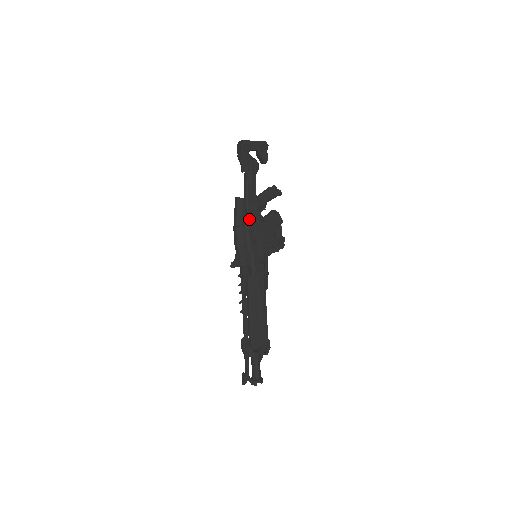
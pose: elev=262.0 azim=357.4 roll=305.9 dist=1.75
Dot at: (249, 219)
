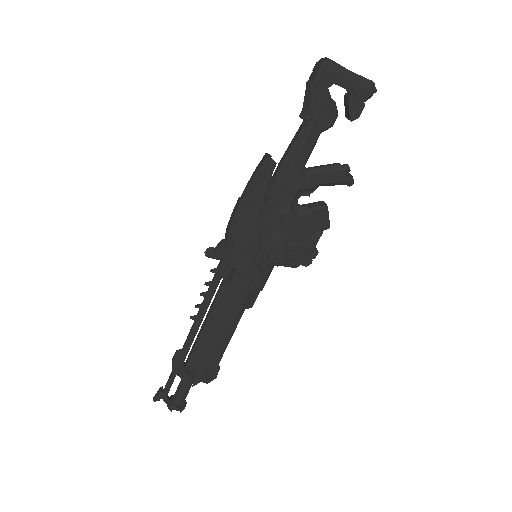
Dot at: (269, 199)
